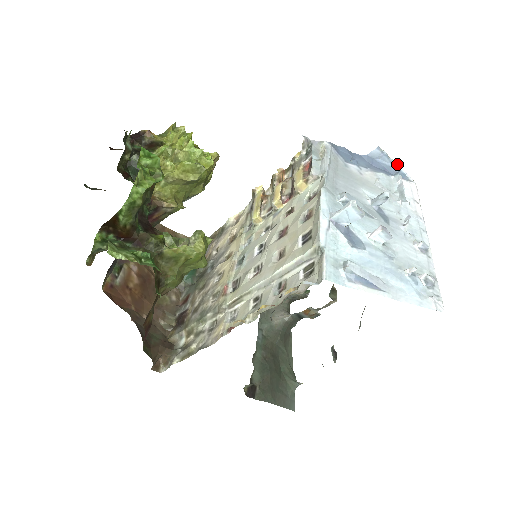
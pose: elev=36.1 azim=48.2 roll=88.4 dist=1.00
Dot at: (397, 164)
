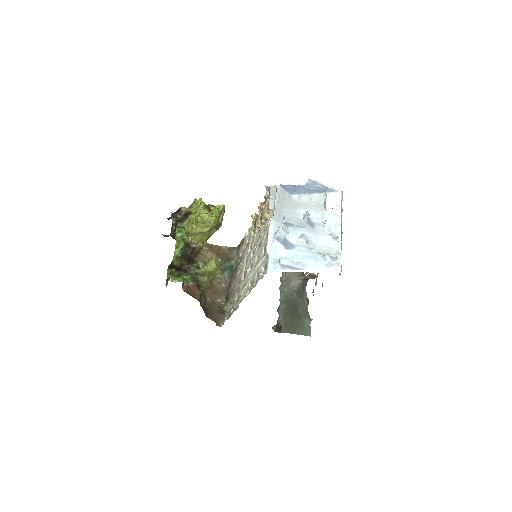
Dot at: (325, 184)
